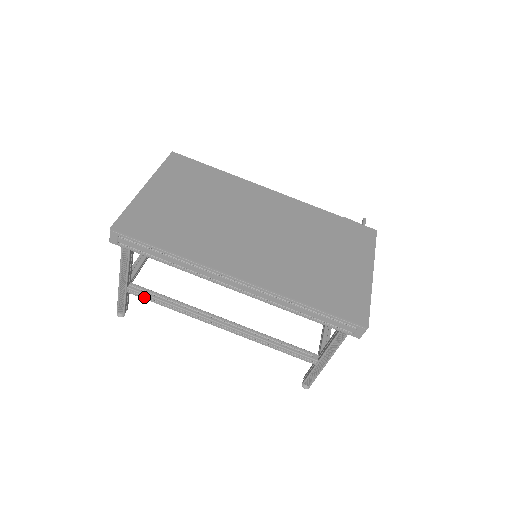
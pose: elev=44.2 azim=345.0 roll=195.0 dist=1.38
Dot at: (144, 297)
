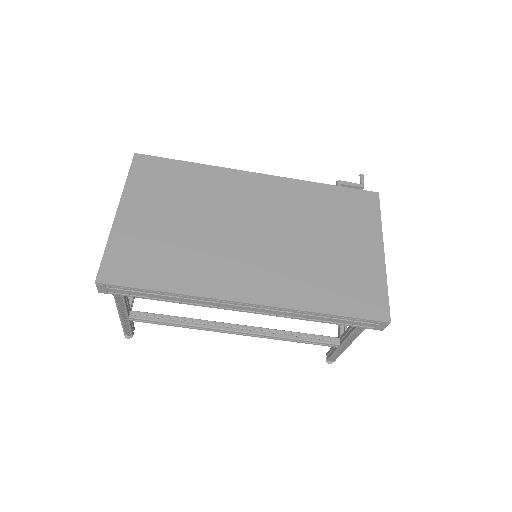
Dot at: (149, 322)
